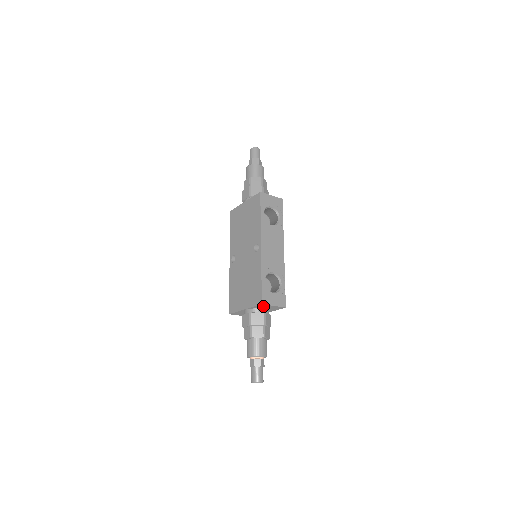
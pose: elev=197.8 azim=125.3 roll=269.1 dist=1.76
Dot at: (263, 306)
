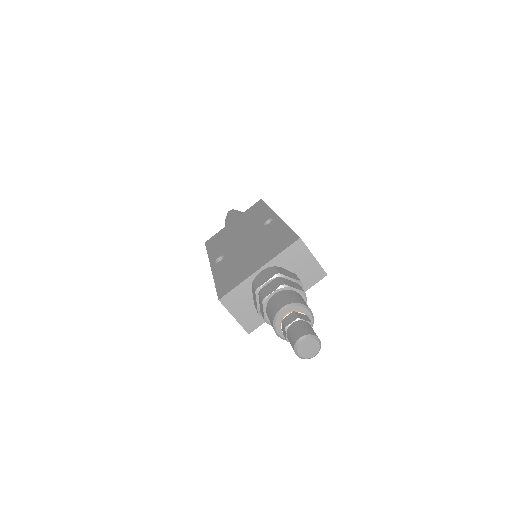
Dot at: (296, 255)
